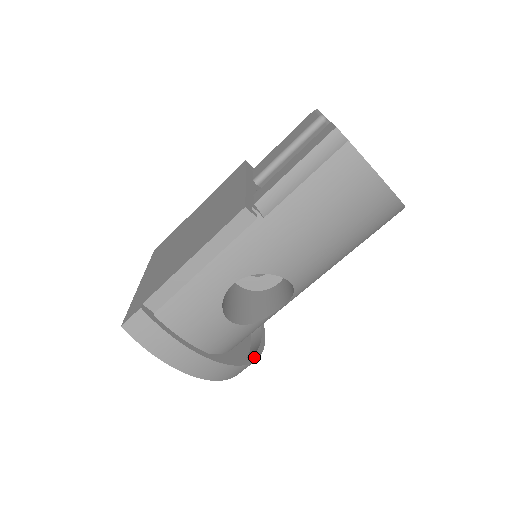
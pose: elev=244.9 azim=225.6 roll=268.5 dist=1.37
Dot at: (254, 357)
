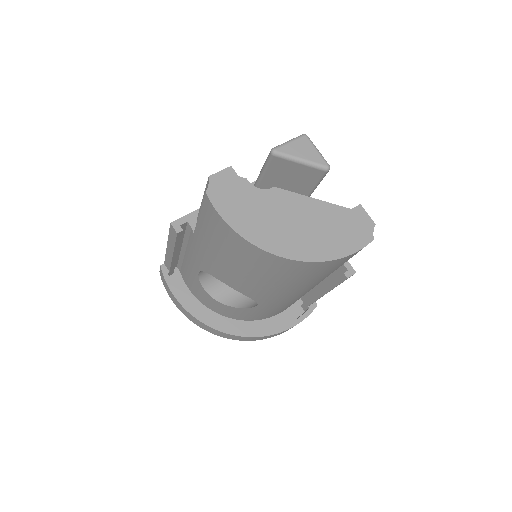
Dot at: (254, 334)
